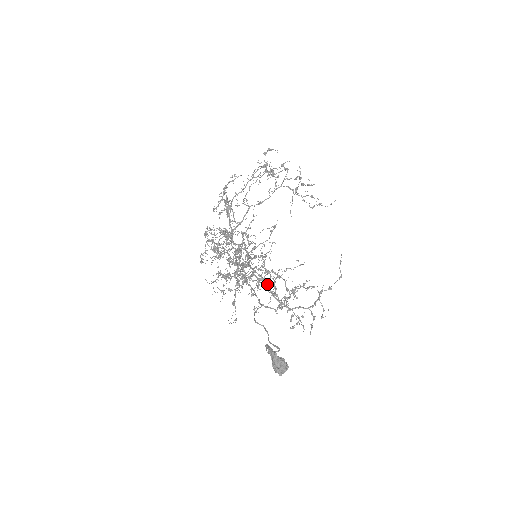
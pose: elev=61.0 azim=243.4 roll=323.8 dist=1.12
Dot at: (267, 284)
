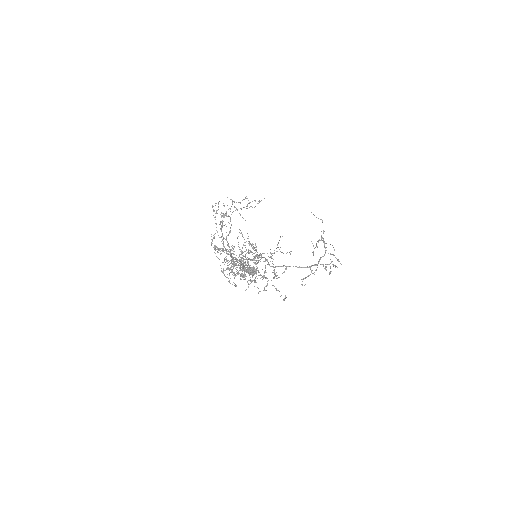
Dot at: occluded
